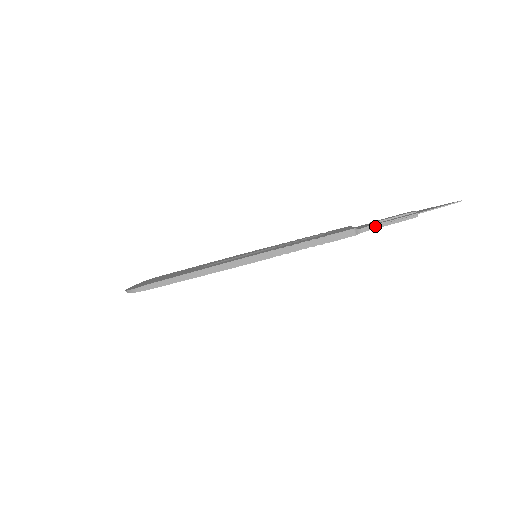
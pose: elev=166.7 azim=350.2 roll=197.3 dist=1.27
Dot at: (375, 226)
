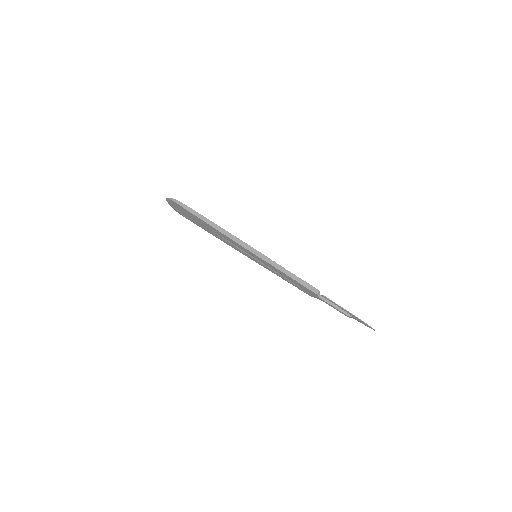
Dot at: (328, 301)
